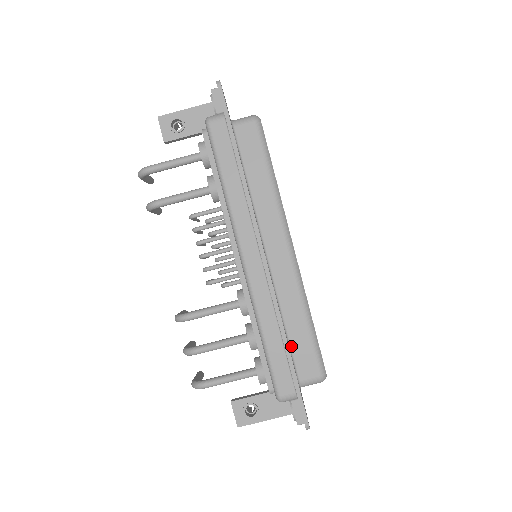
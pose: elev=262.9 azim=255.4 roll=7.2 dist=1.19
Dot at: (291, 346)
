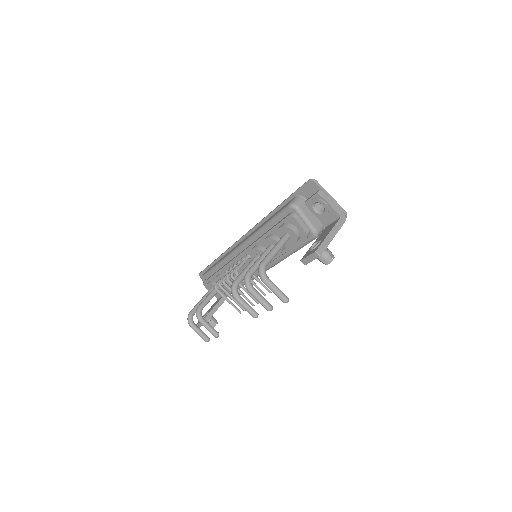
Dot at: occluded
